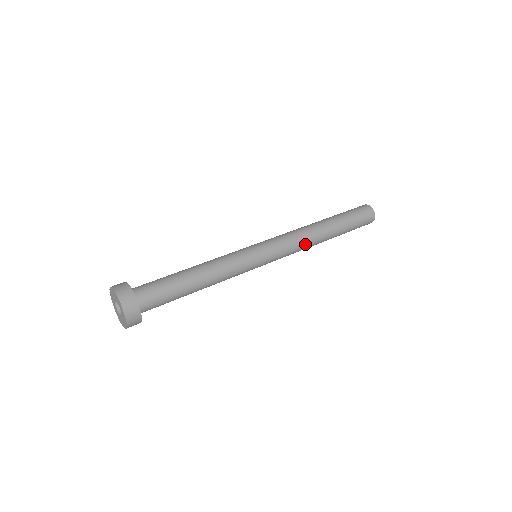
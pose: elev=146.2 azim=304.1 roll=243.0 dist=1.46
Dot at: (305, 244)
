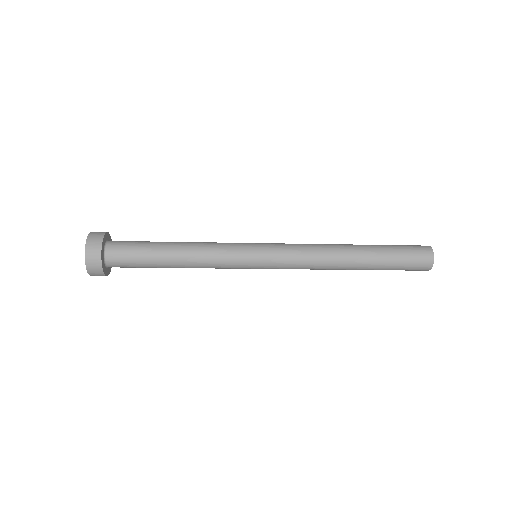
Dot at: (318, 246)
